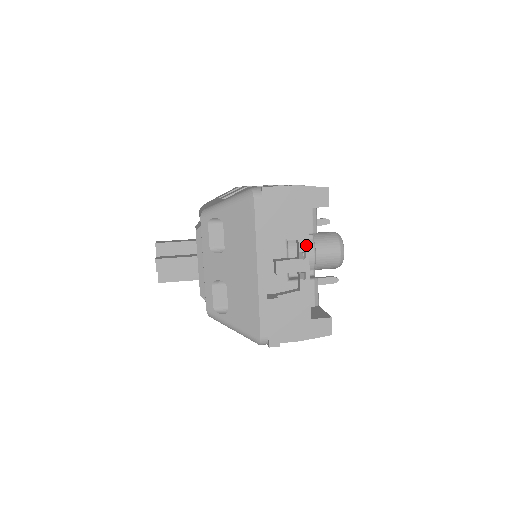
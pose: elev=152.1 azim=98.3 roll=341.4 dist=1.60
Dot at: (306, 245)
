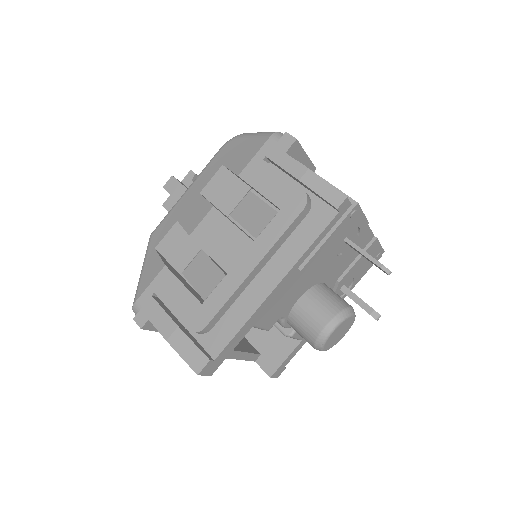
Dot at: occluded
